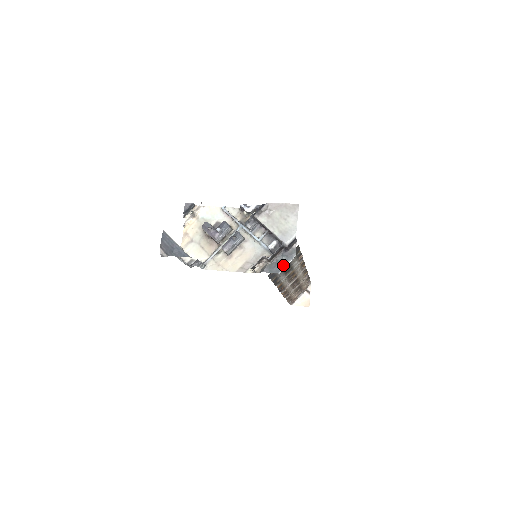
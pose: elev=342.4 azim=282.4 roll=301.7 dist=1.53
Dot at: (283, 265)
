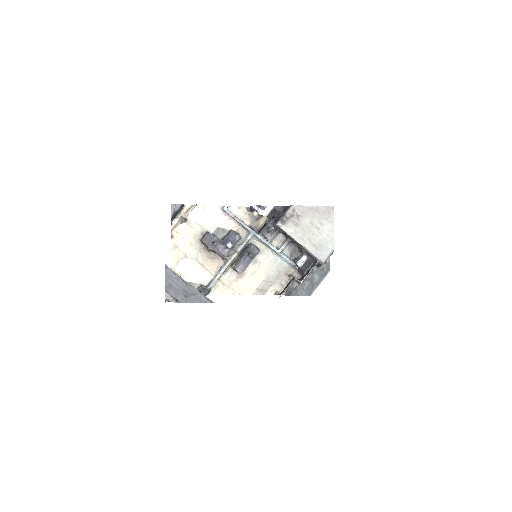
Dot at: (315, 285)
